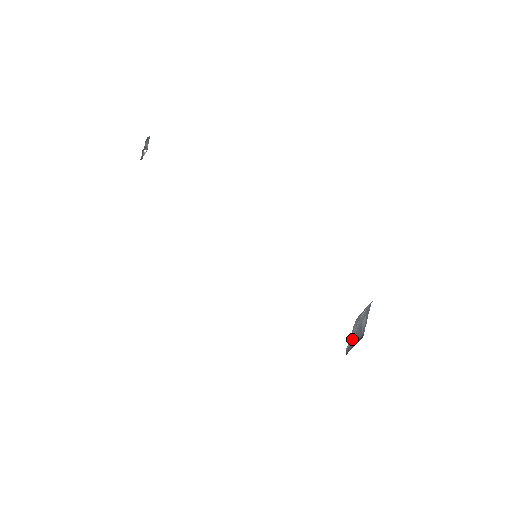
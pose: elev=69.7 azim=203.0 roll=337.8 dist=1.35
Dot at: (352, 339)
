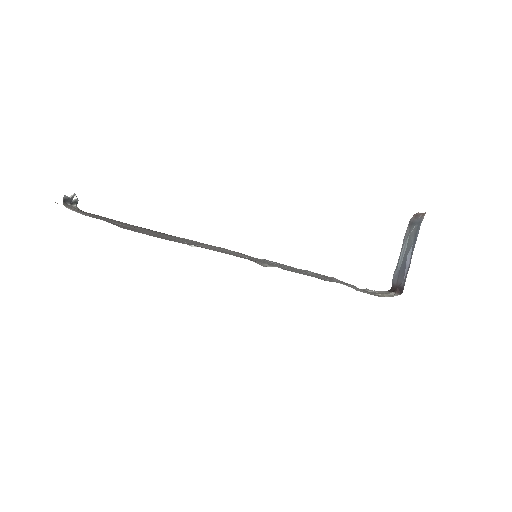
Dot at: (398, 269)
